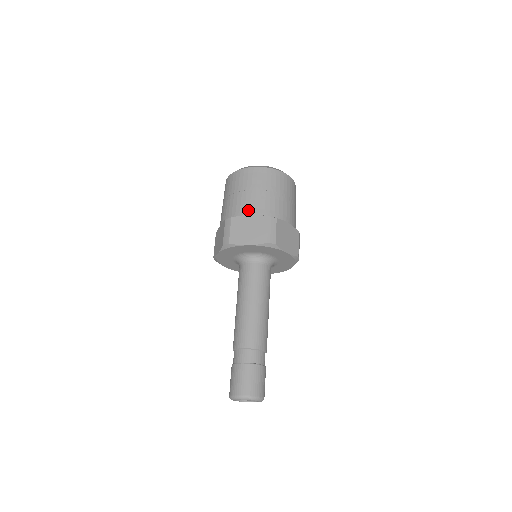
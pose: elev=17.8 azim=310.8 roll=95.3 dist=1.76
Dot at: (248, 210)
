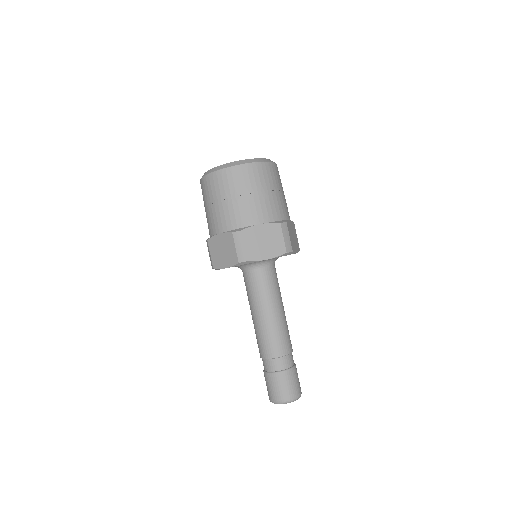
Dot at: (257, 219)
